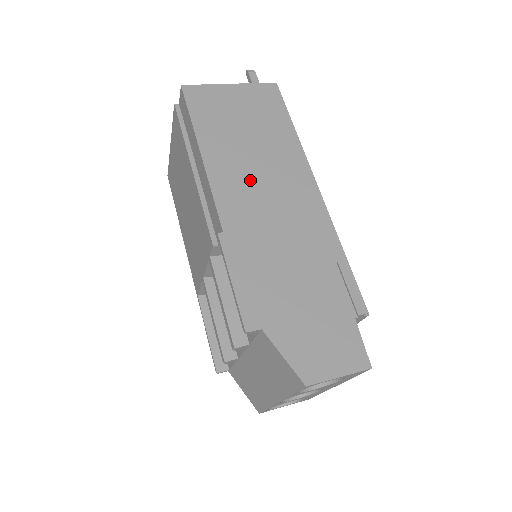
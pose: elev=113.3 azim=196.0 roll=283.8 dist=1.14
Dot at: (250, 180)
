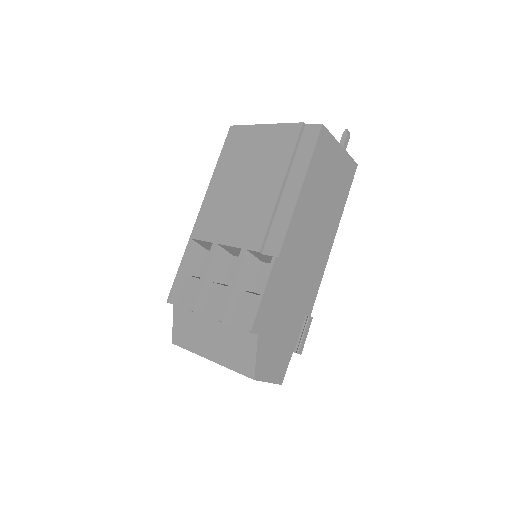
Dot at: (308, 229)
